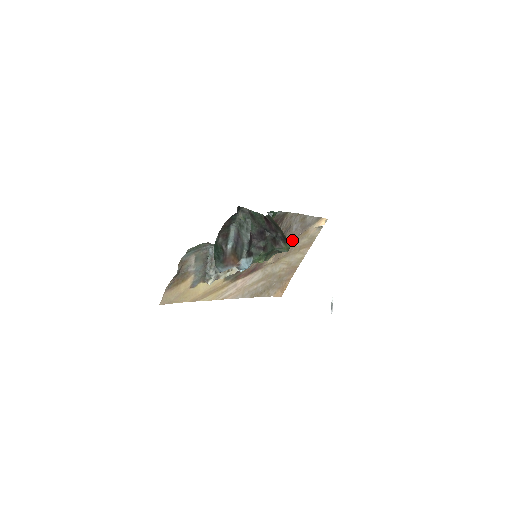
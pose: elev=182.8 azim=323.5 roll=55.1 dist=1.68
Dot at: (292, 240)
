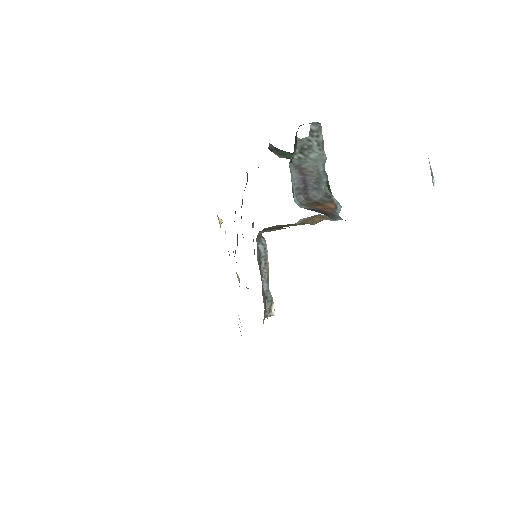
Dot at: occluded
